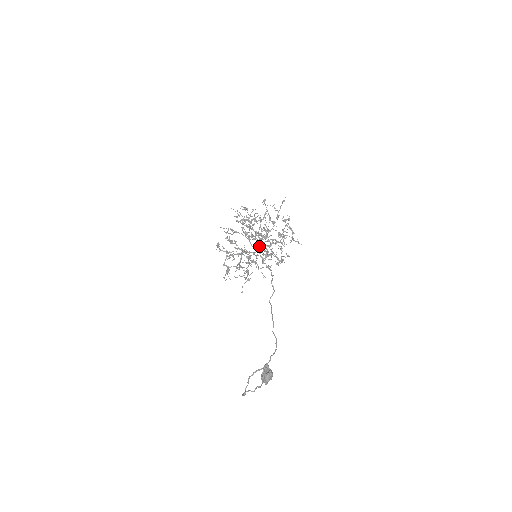
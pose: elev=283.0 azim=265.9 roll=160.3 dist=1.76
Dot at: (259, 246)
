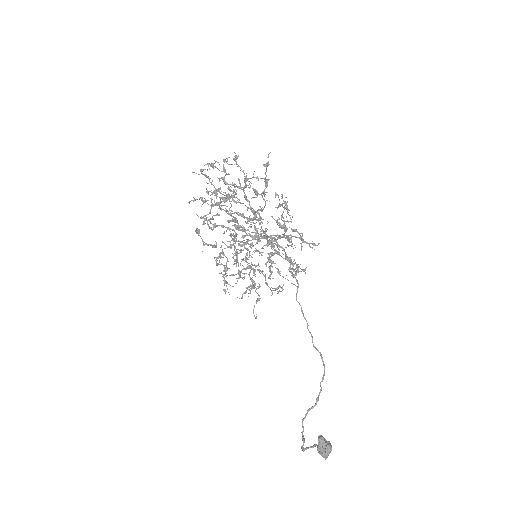
Dot at: occluded
